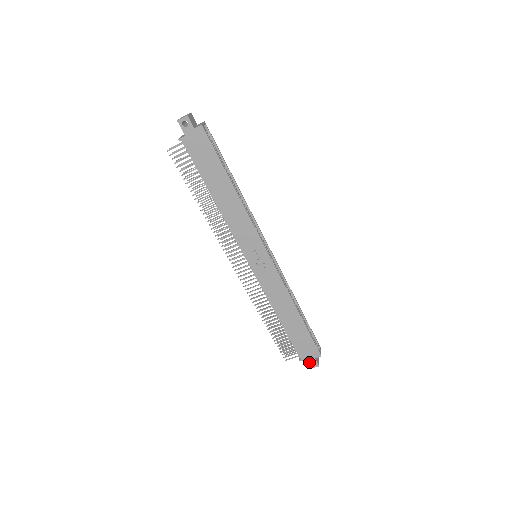
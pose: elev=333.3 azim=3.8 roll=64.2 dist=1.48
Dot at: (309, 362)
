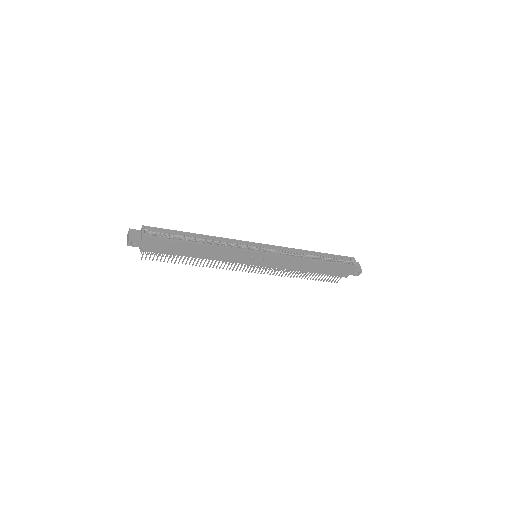
Dot at: (353, 274)
